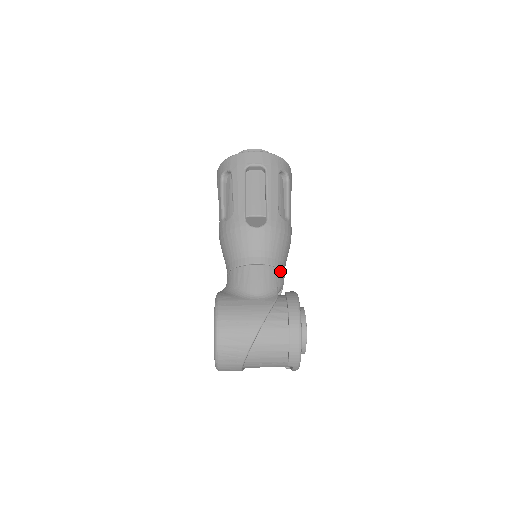
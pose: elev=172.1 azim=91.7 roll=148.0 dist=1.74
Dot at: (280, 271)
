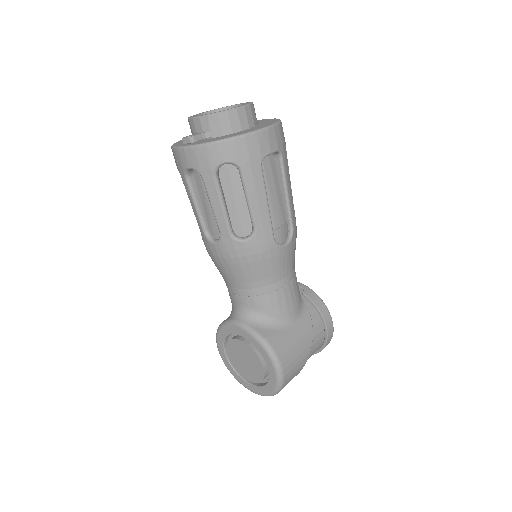
Dot at: occluded
